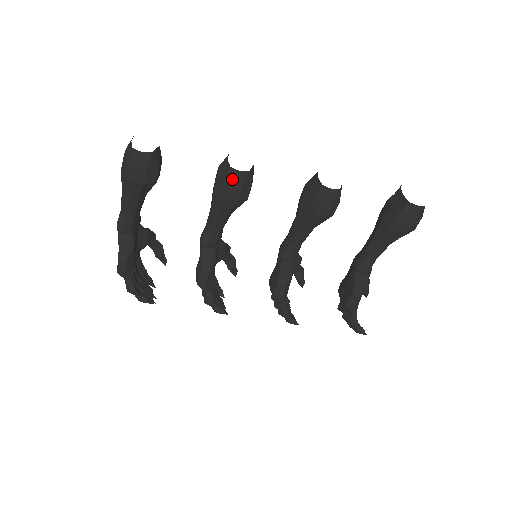
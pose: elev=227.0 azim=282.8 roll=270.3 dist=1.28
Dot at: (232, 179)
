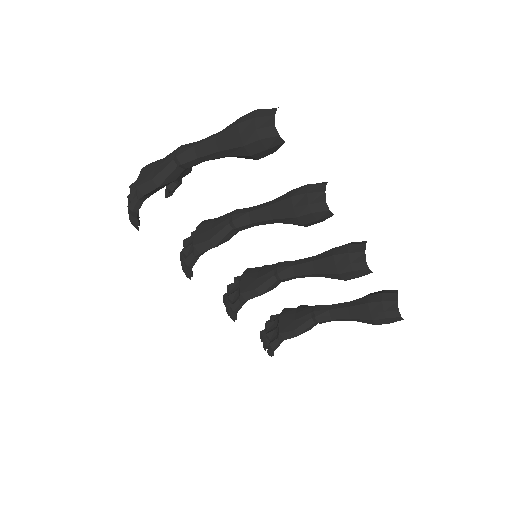
Dot at: (318, 210)
